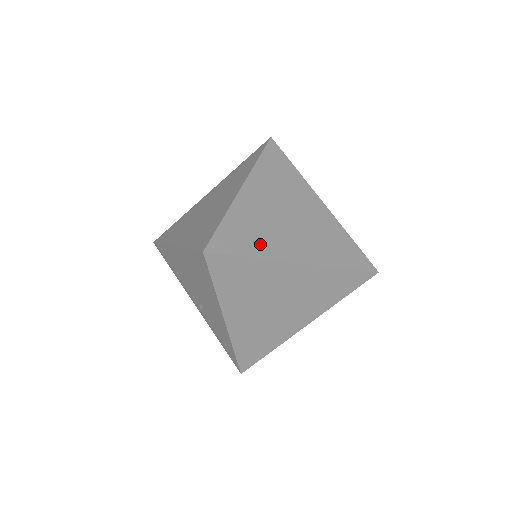
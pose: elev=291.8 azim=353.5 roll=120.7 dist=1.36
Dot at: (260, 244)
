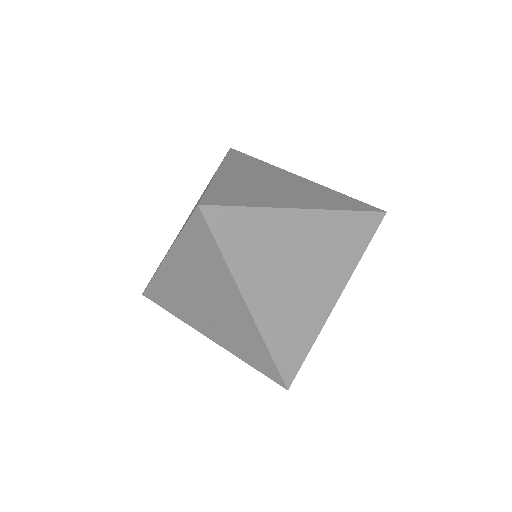
Dot at: (256, 199)
